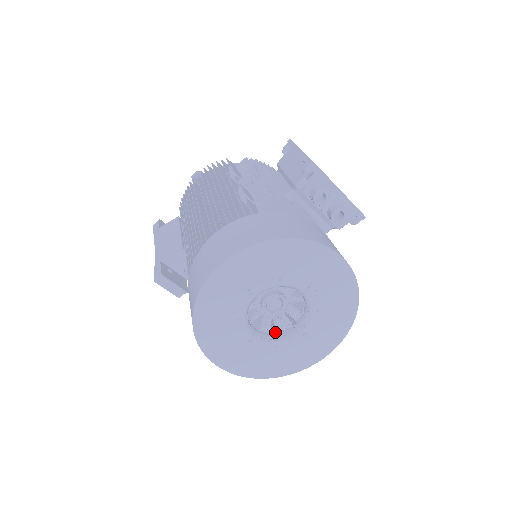
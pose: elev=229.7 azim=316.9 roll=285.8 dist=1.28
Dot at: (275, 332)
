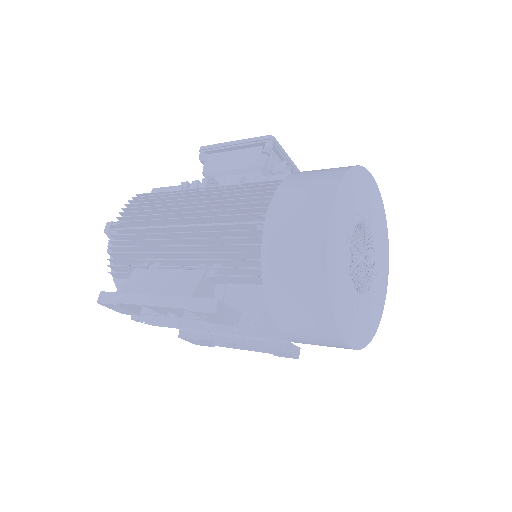
Dot at: occluded
